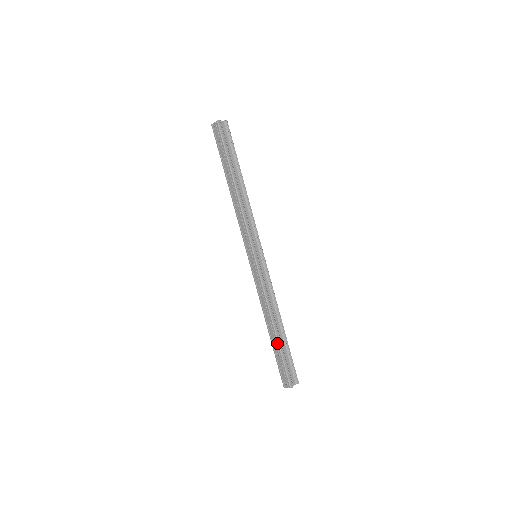
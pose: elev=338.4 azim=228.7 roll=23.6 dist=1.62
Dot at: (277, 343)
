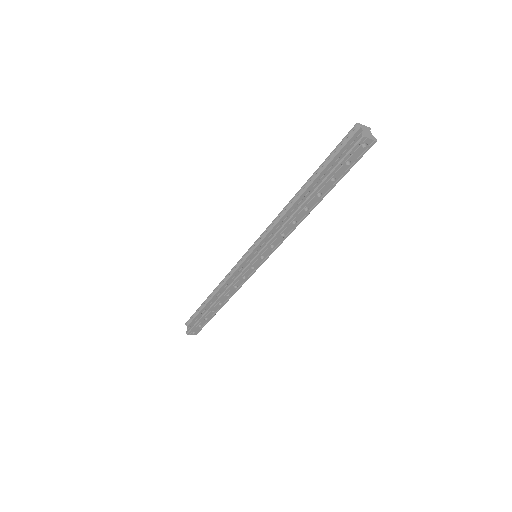
Dot at: (215, 314)
